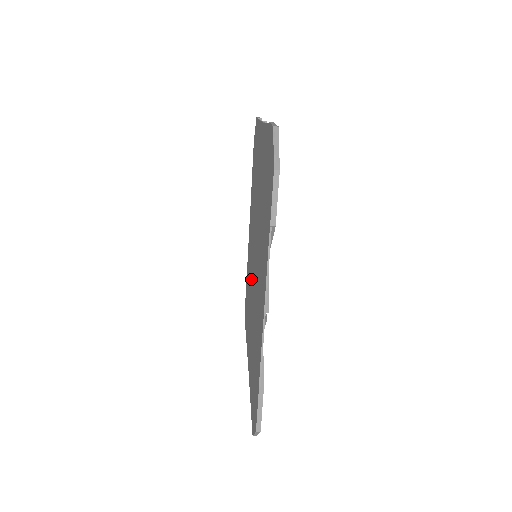
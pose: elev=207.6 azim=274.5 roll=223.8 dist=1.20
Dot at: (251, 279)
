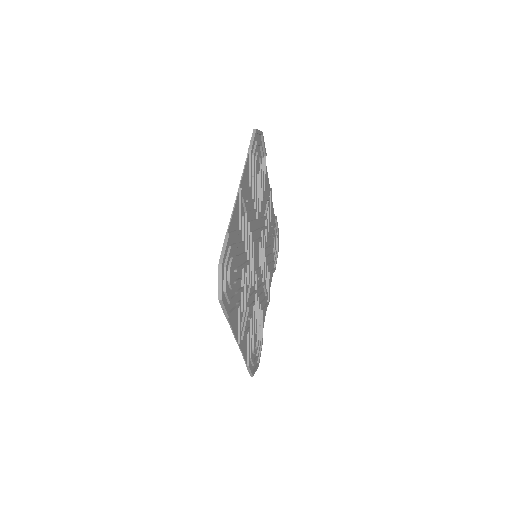
Dot at: occluded
